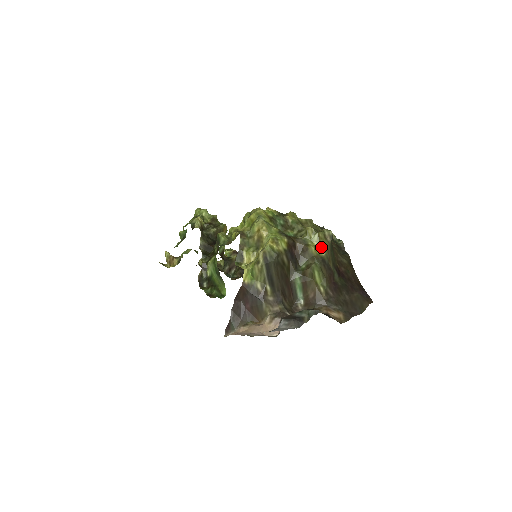
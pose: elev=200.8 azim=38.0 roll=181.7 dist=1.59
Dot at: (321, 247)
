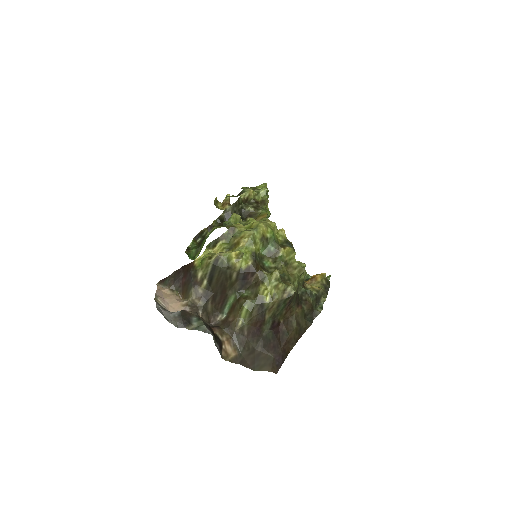
Dot at: (271, 294)
